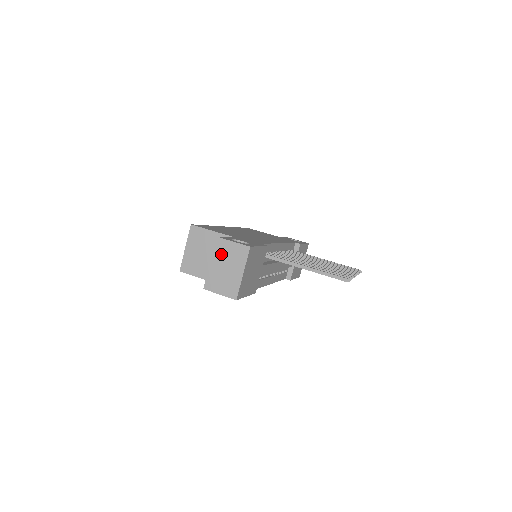
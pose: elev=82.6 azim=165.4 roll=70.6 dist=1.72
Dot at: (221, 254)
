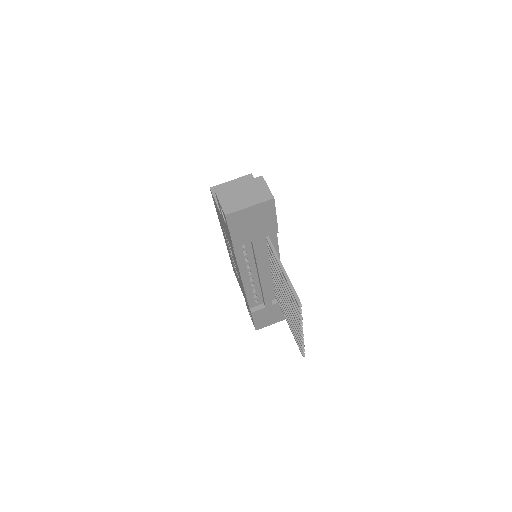
Dot at: (252, 185)
